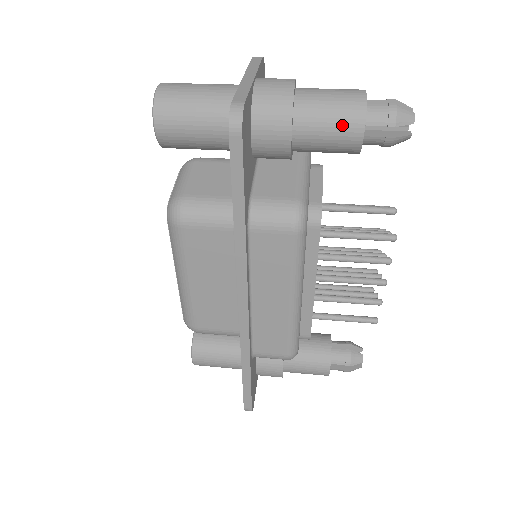
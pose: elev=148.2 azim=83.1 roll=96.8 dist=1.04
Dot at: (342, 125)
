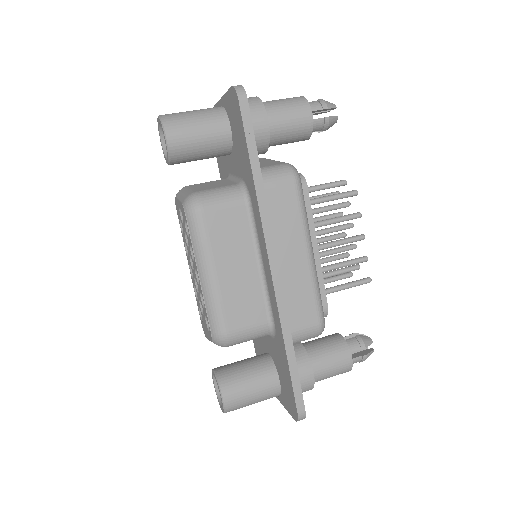
Dot at: (297, 110)
